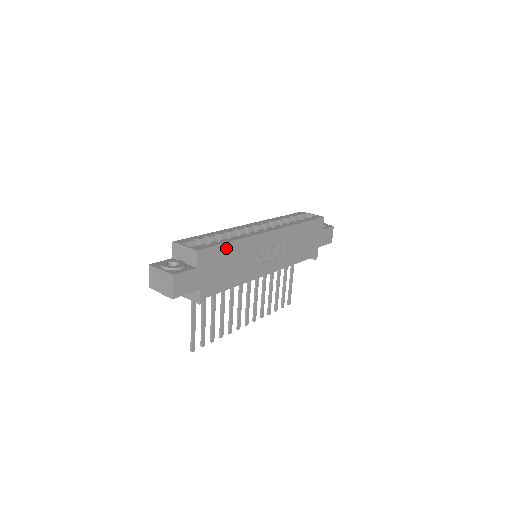
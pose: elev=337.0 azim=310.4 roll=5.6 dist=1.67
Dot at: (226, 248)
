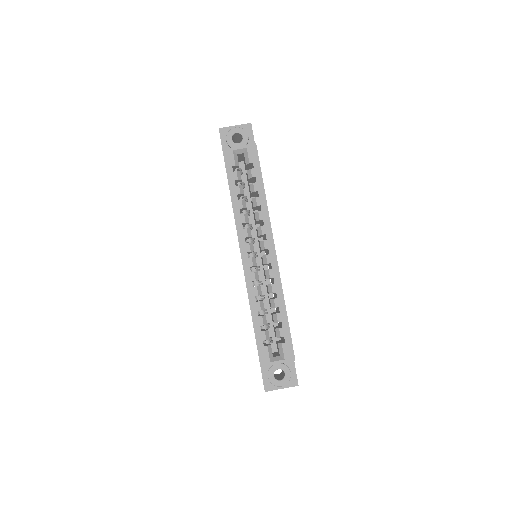
Dot at: (287, 321)
